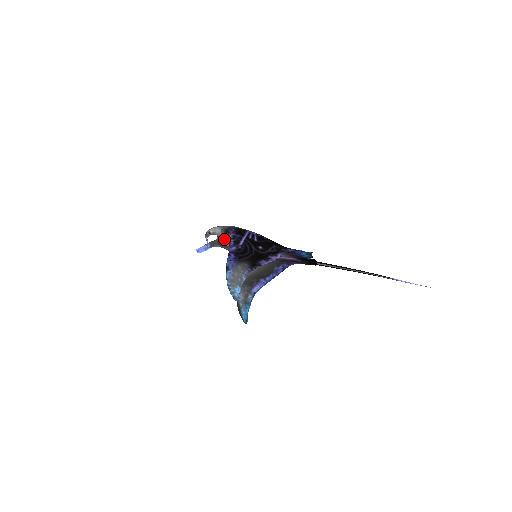
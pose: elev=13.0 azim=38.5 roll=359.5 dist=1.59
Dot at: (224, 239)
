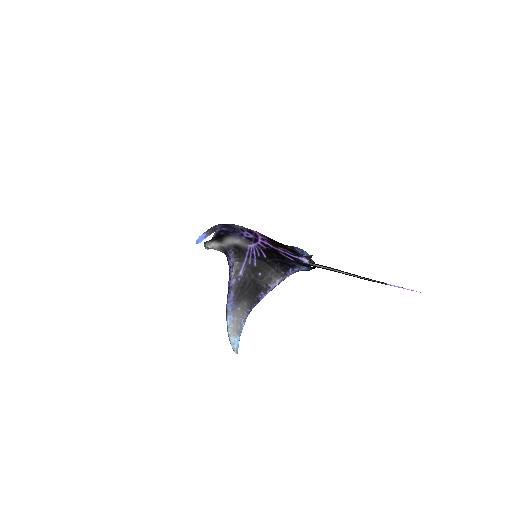
Dot at: occluded
